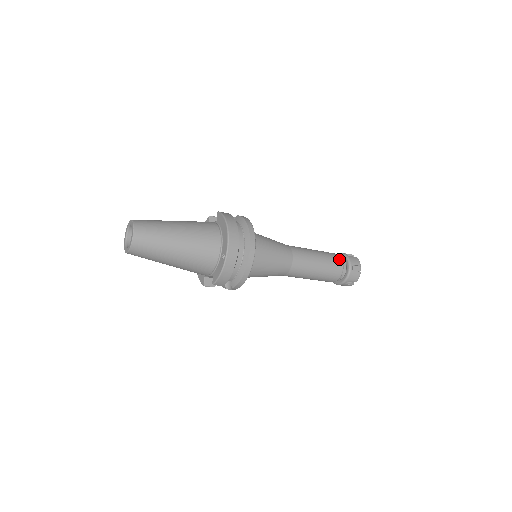
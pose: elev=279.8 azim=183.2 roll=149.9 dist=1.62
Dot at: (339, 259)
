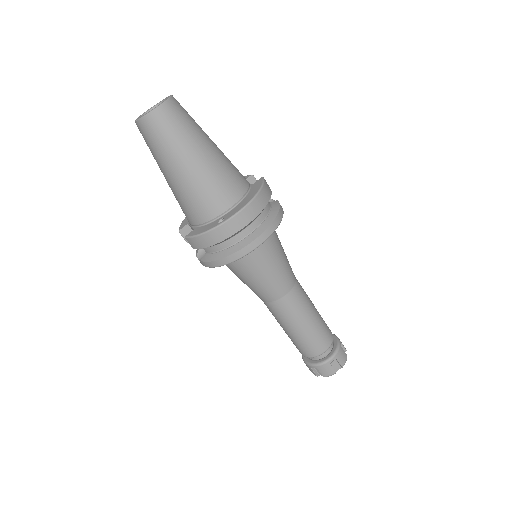
Dot at: (329, 340)
